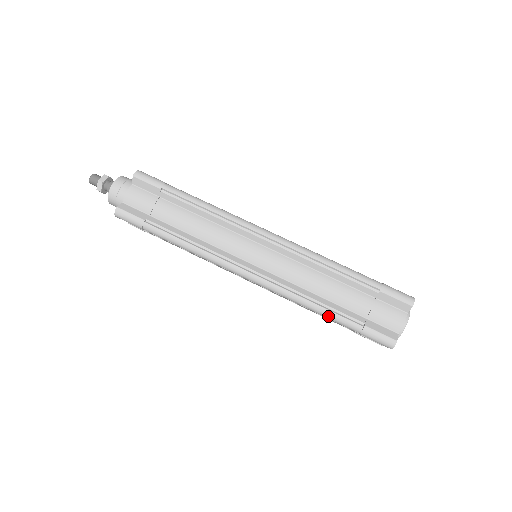
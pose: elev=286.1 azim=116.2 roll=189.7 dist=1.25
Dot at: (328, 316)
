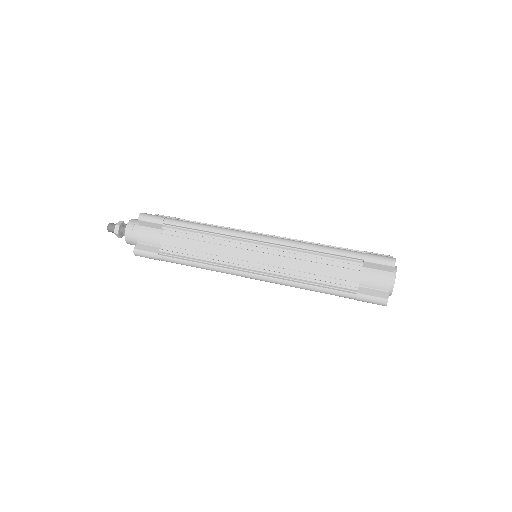
Dot at: (333, 250)
